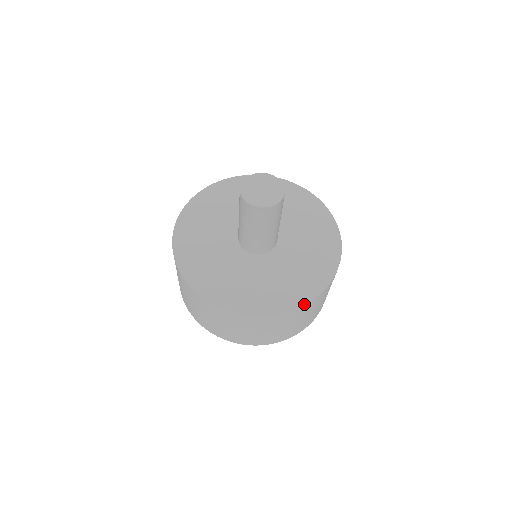
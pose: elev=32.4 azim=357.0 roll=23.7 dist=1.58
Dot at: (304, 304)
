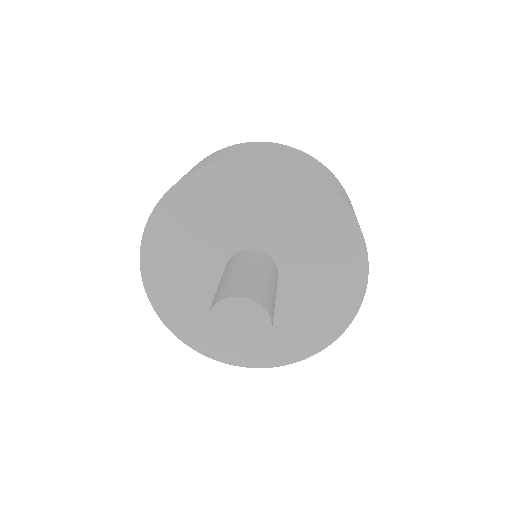
Dot at: (219, 361)
